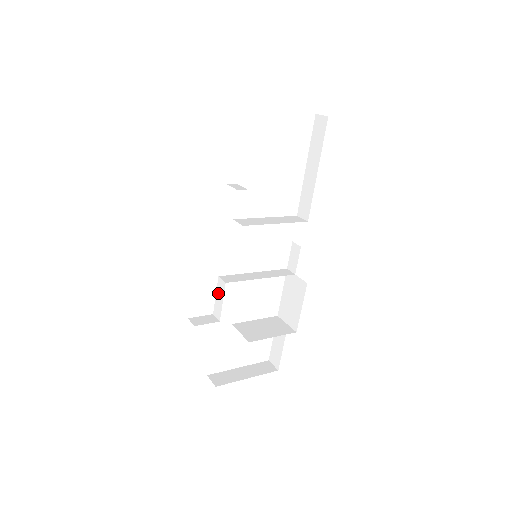
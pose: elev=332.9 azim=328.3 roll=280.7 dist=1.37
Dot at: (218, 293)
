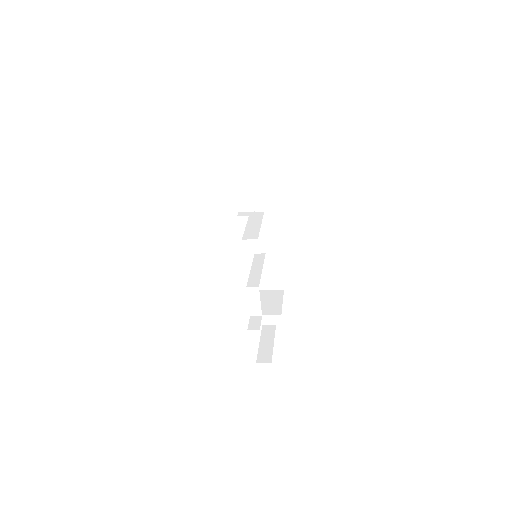
Dot at: (251, 298)
